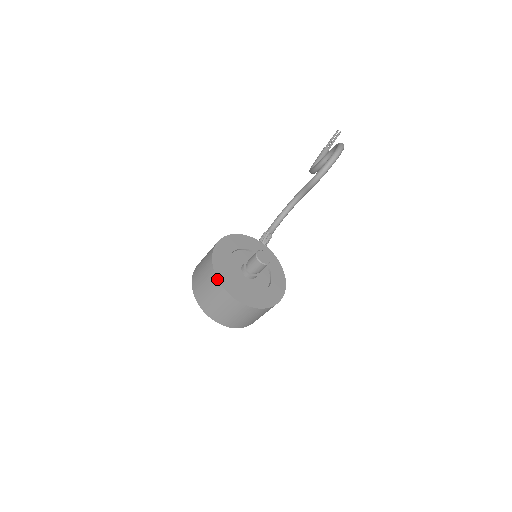
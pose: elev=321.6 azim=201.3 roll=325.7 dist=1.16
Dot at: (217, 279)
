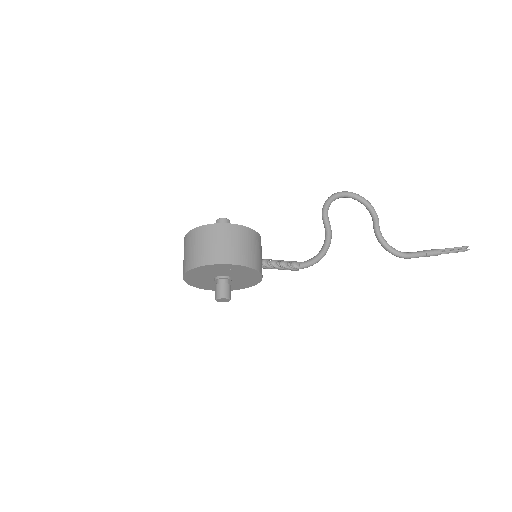
Dot at: occluded
